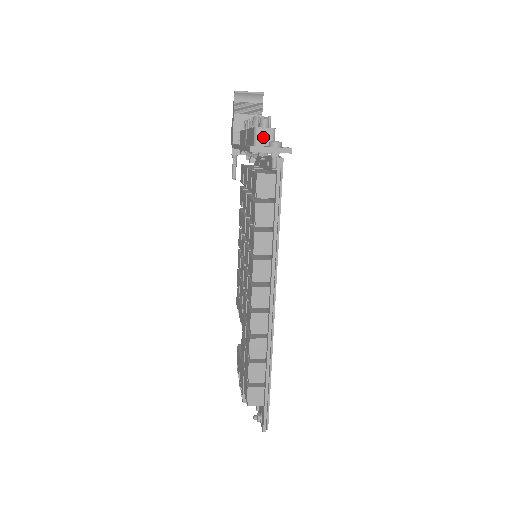
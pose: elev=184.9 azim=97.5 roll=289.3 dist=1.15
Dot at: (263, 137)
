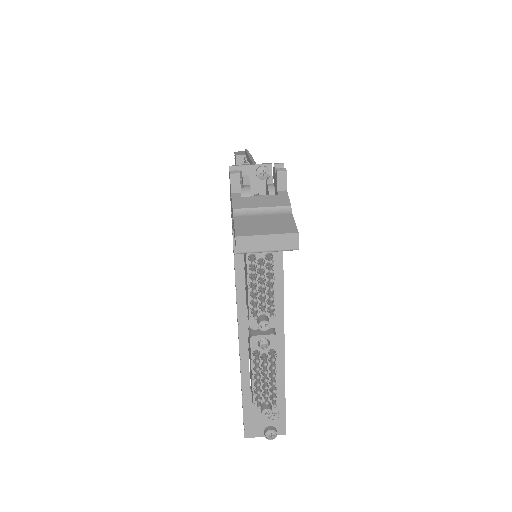
Dot at: occluded
